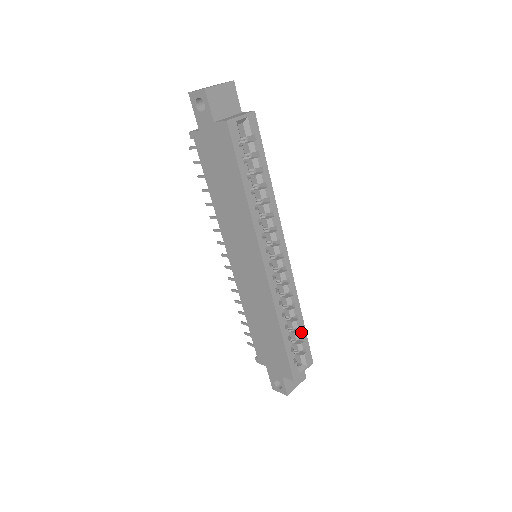
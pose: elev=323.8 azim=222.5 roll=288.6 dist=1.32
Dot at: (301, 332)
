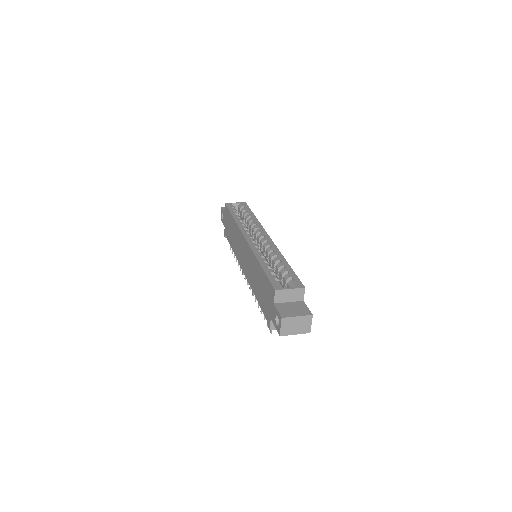
Dot at: (286, 269)
